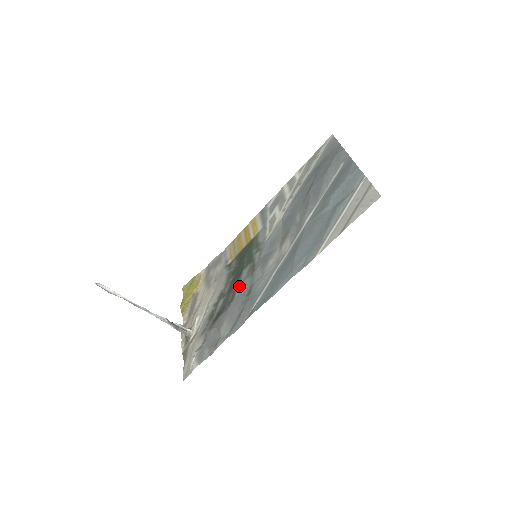
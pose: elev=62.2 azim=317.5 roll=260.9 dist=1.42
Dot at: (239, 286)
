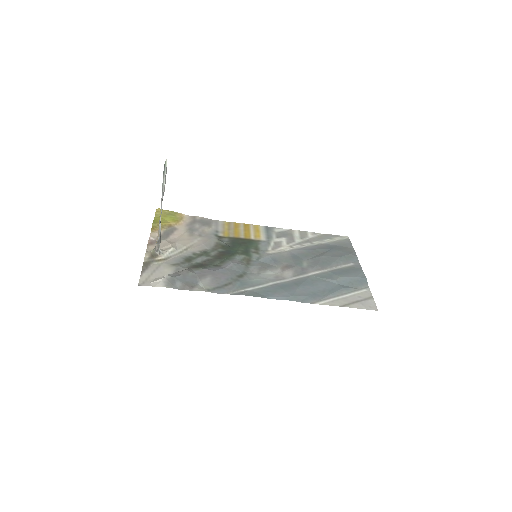
Dot at: (233, 263)
